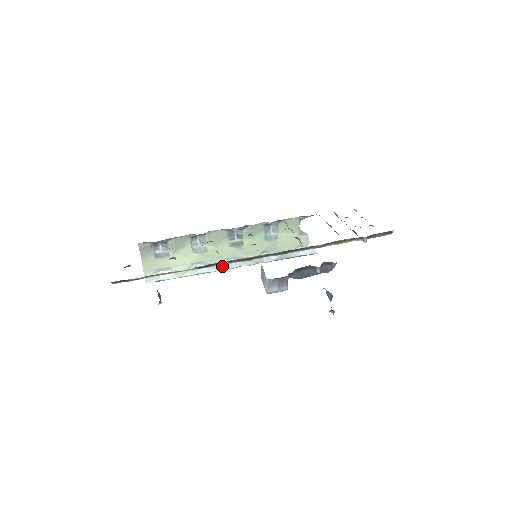
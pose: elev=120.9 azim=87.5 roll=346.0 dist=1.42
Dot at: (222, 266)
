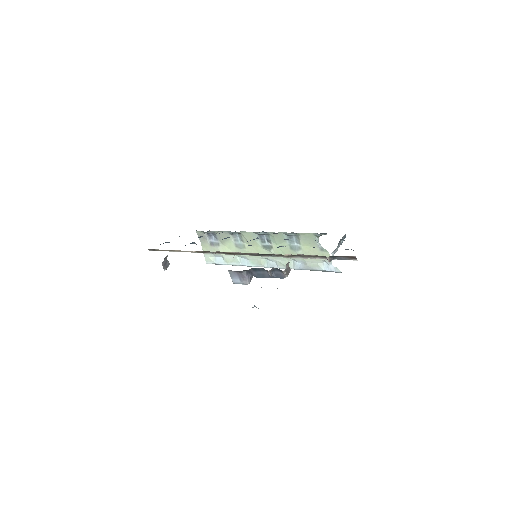
Dot at: (259, 263)
